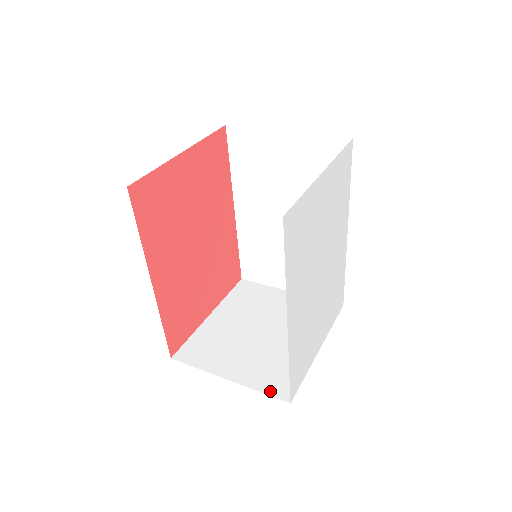
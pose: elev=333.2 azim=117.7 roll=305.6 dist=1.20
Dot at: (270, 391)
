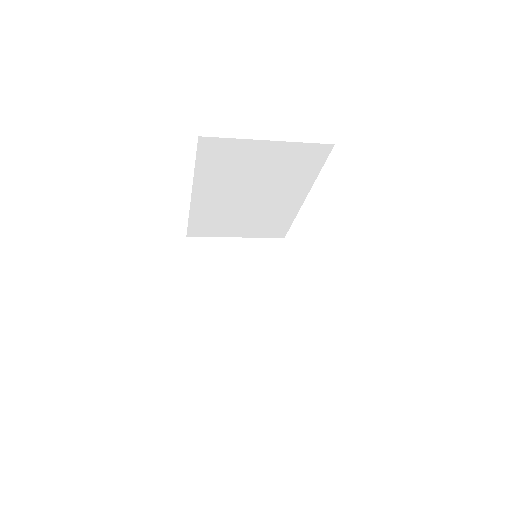
Dot at: (281, 342)
